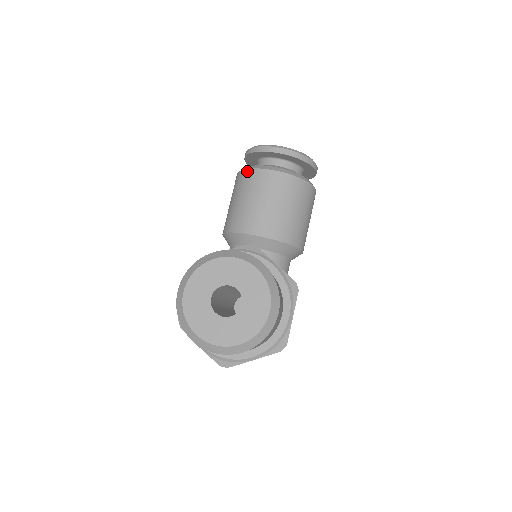
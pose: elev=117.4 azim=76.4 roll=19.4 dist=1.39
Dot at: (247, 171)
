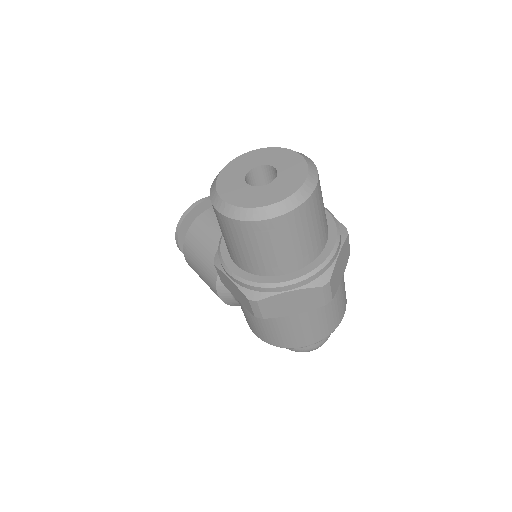
Dot at: (188, 232)
